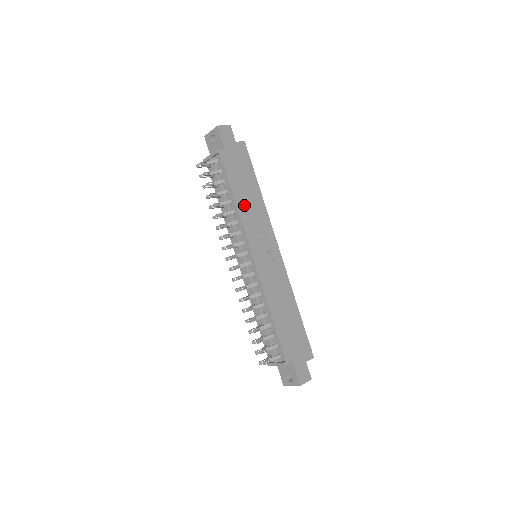
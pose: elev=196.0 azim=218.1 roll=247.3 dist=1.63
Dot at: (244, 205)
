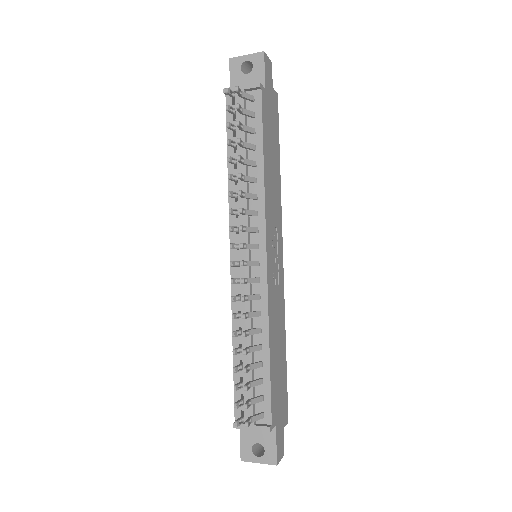
Dot at: (269, 177)
